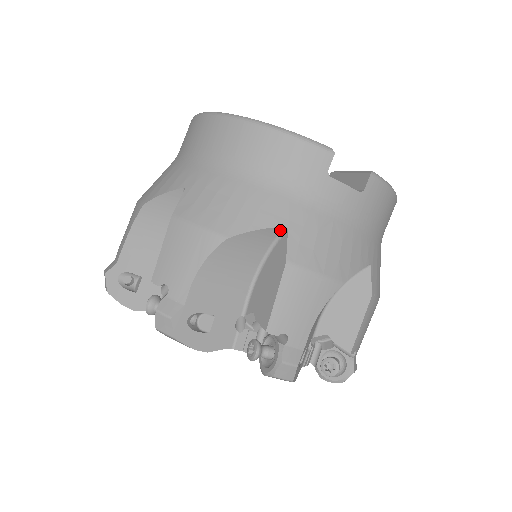
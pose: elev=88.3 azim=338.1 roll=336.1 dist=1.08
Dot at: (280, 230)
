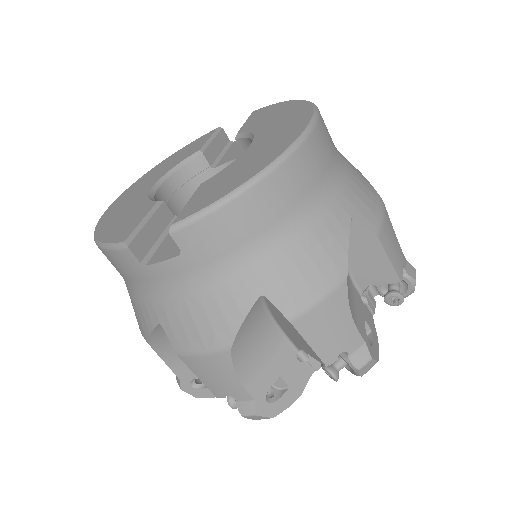
Dot at: (162, 325)
